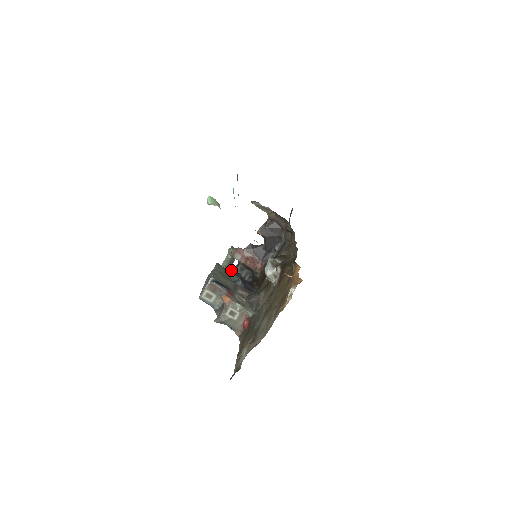
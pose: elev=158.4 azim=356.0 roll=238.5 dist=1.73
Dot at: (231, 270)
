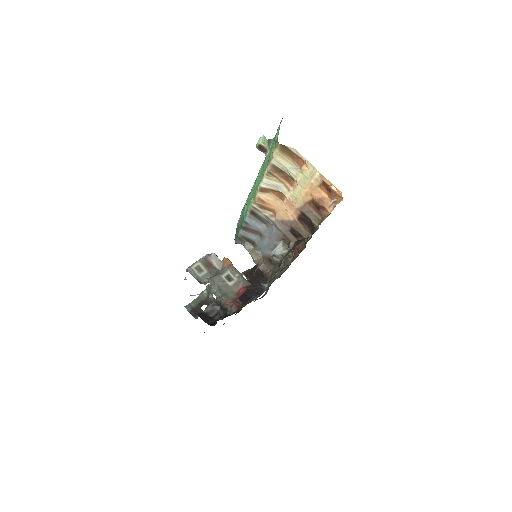
Dot at: (196, 313)
